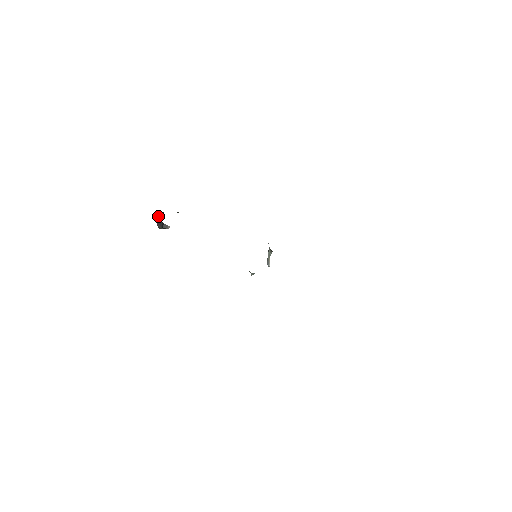
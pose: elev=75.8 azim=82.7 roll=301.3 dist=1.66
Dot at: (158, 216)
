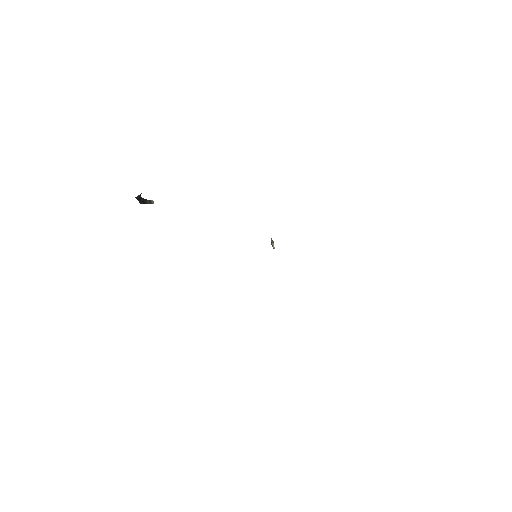
Dot at: (137, 197)
